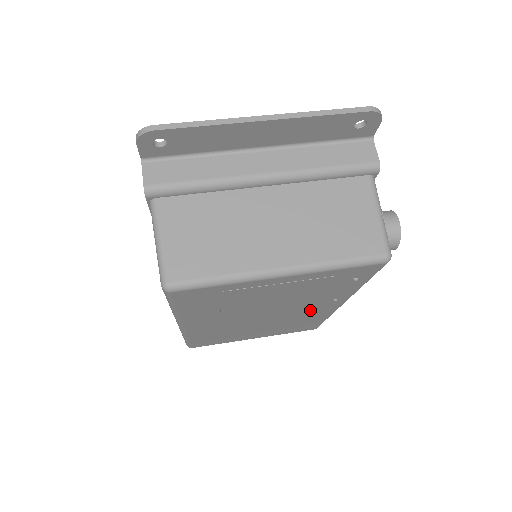
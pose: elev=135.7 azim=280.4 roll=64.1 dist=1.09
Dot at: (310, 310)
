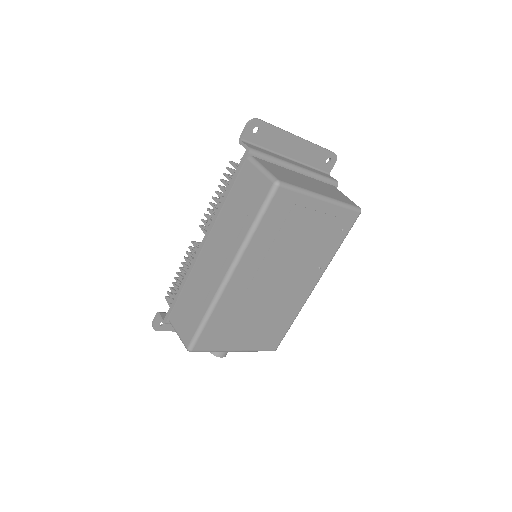
Dot at: (299, 286)
